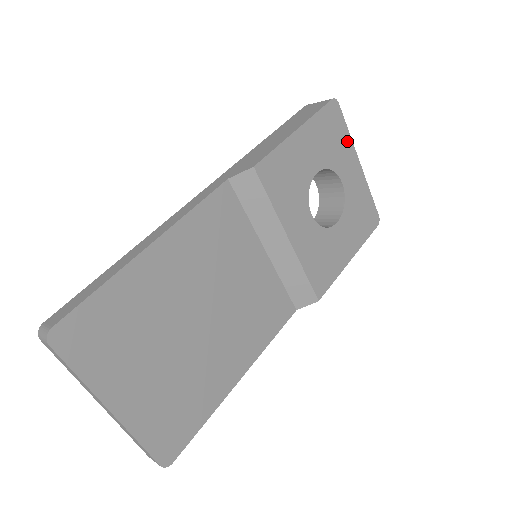
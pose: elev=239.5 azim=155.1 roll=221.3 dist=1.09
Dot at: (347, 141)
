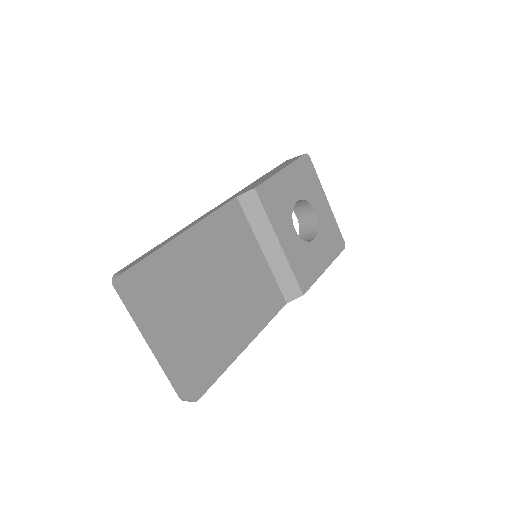
Dot at: (317, 184)
